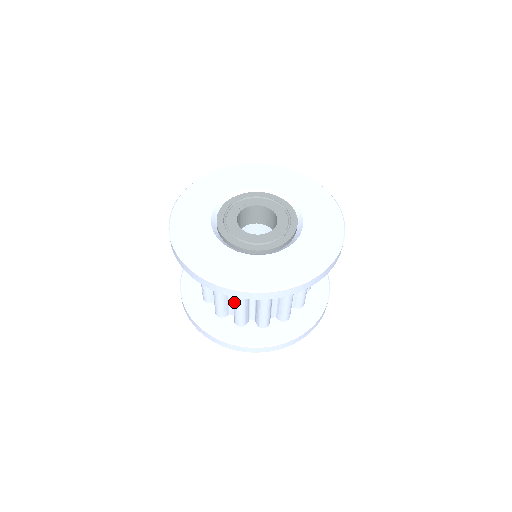
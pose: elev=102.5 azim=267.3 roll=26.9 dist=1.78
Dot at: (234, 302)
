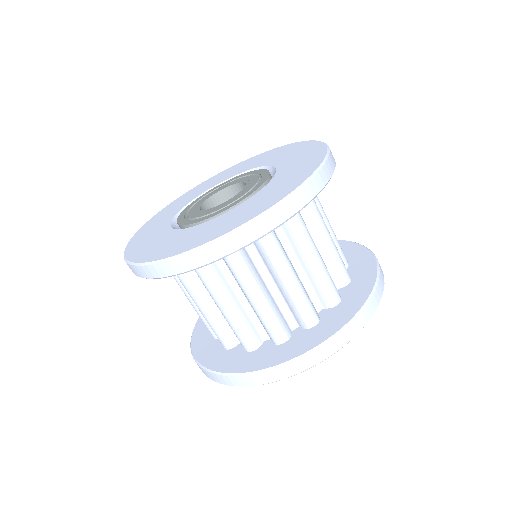
Dot at: (249, 300)
